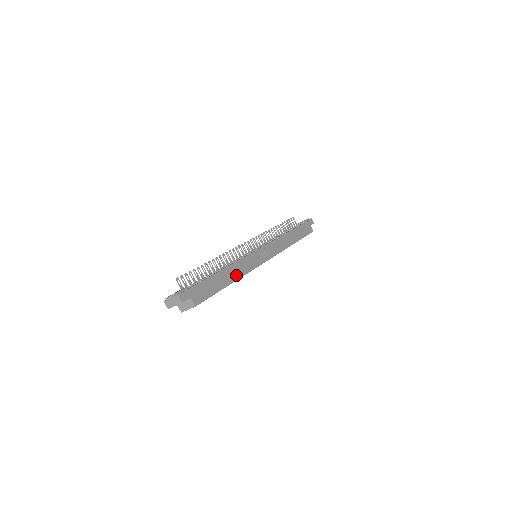
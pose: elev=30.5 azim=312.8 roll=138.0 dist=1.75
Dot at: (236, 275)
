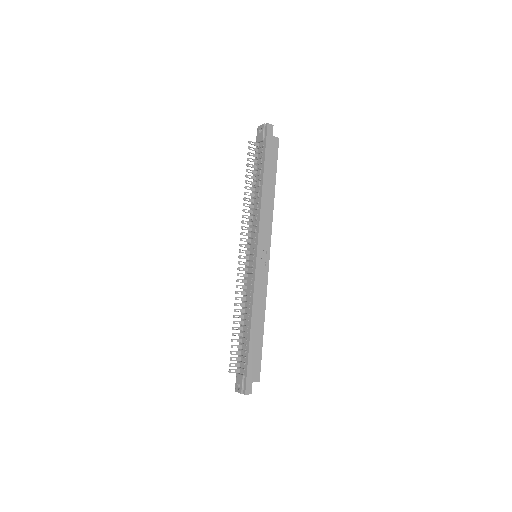
Dot at: (261, 314)
